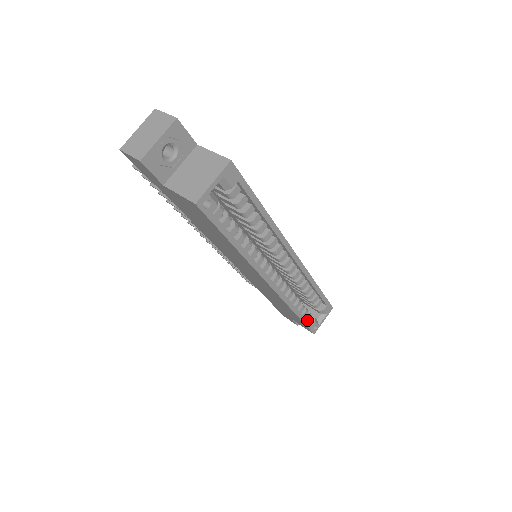
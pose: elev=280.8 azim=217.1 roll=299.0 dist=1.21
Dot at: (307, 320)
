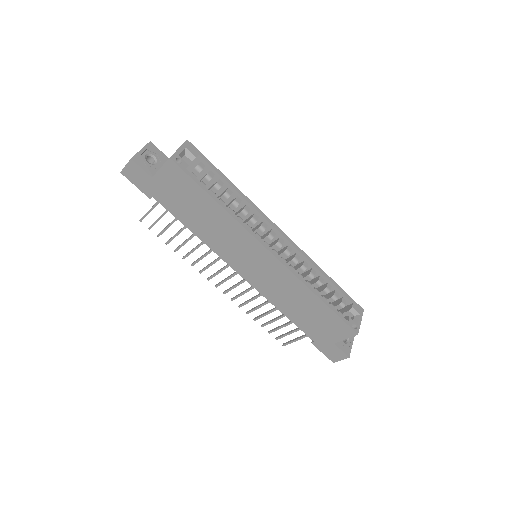
Dot at: occluded
